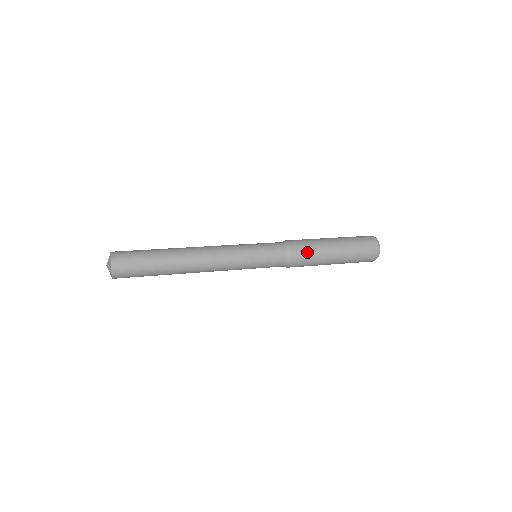
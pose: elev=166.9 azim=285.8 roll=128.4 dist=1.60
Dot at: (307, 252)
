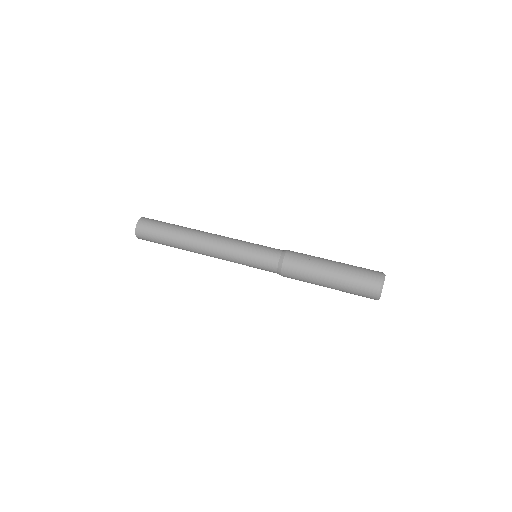
Dot at: (301, 261)
